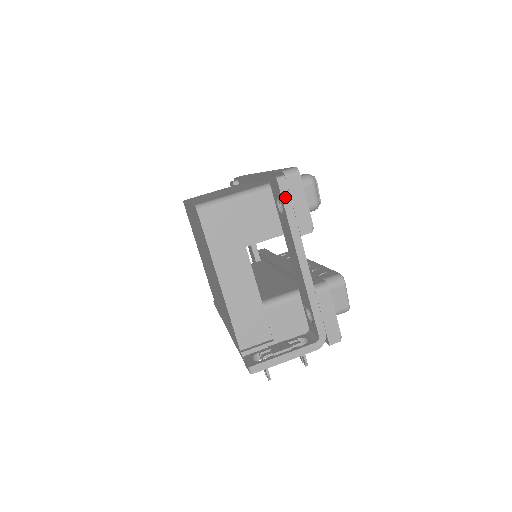
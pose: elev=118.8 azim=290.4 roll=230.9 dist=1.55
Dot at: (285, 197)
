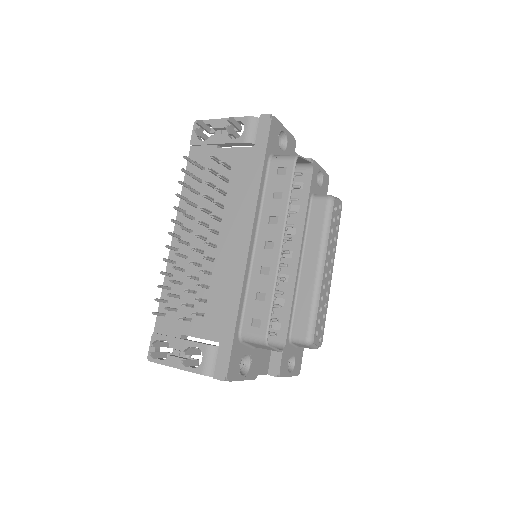
Dot at: occluded
